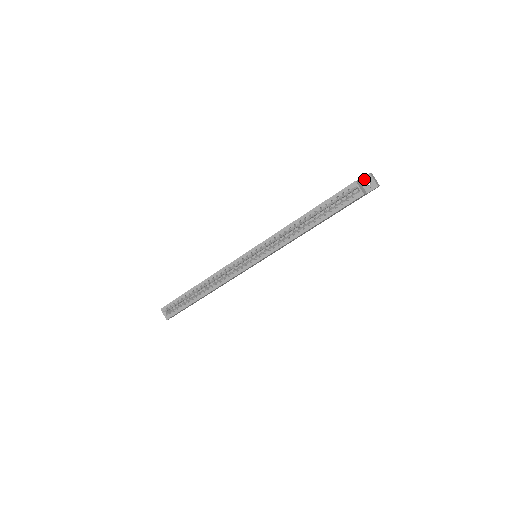
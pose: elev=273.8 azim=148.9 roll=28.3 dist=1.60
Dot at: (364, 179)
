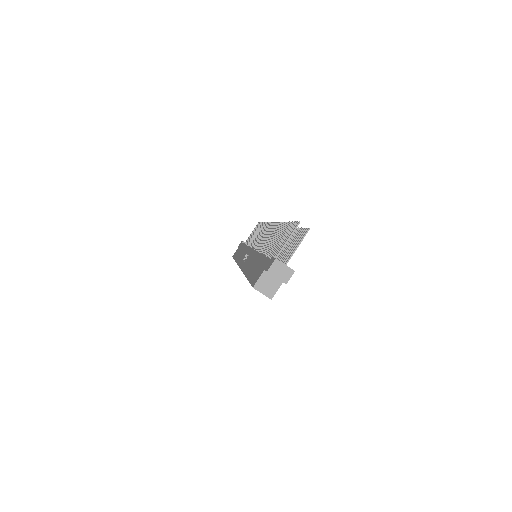
Dot at: occluded
